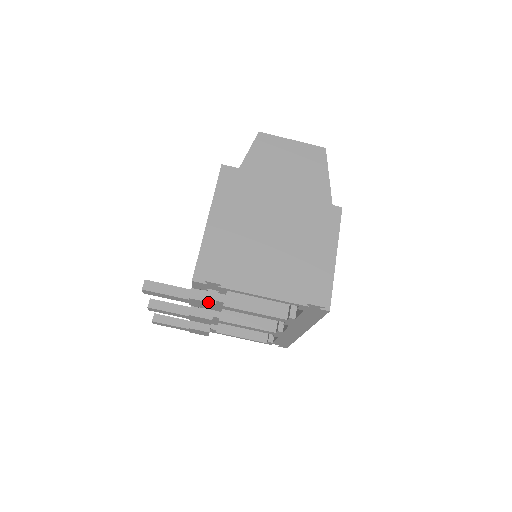
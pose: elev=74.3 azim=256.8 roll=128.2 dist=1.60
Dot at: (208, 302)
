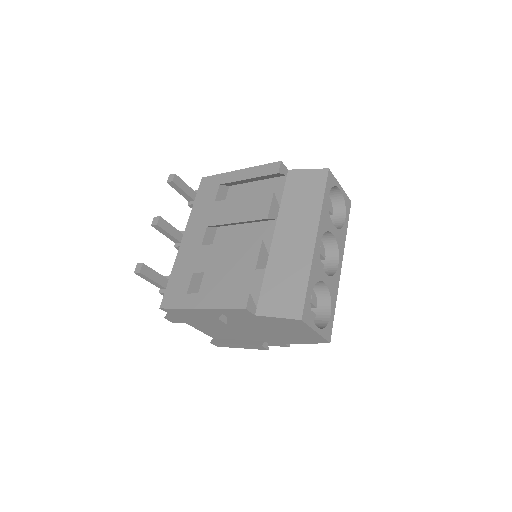
Dot at: occluded
